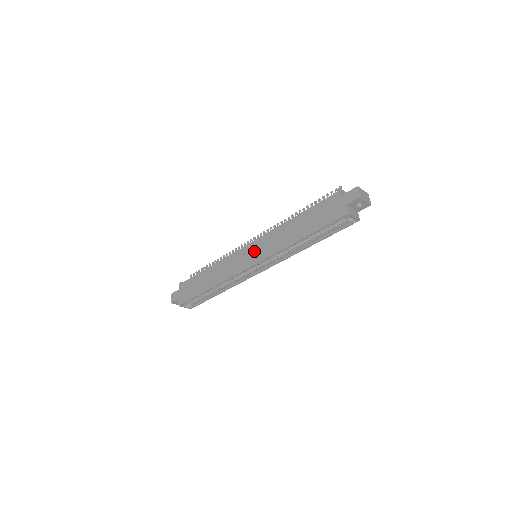
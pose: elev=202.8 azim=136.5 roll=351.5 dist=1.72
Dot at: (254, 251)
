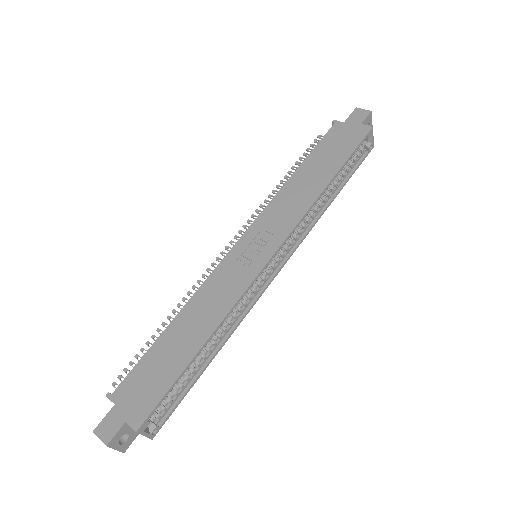
Dot at: (259, 239)
